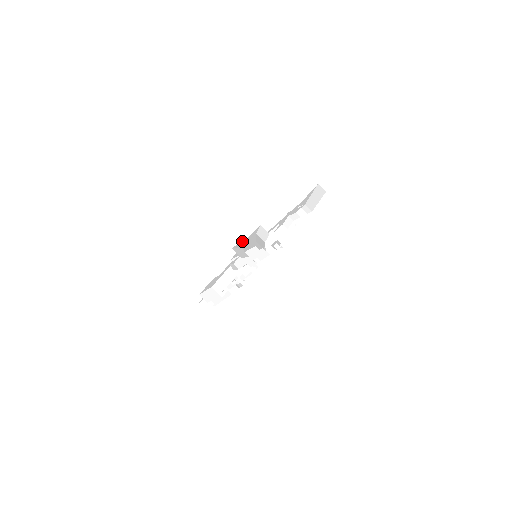
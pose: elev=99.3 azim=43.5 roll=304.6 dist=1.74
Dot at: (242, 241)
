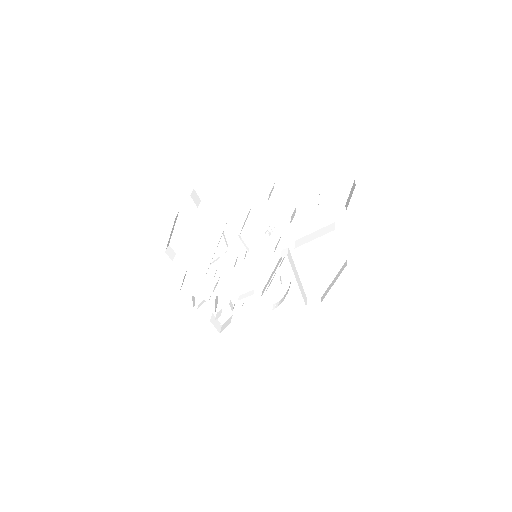
Dot at: (348, 196)
